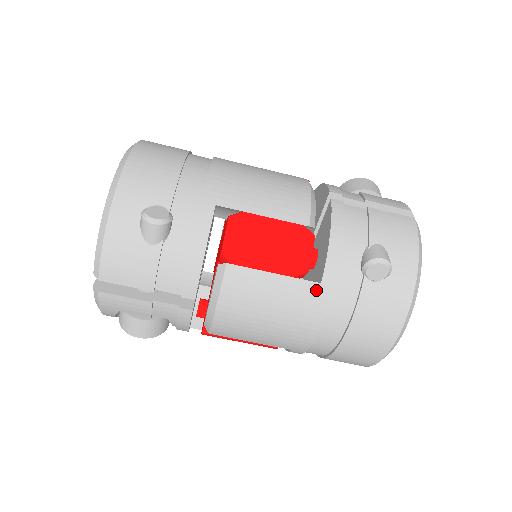
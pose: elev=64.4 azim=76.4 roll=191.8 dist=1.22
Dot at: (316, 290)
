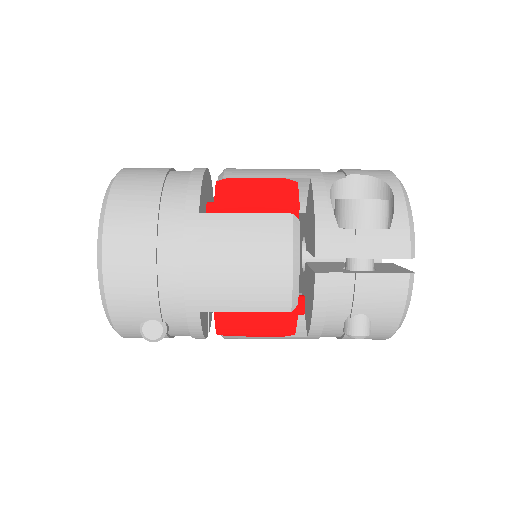
Dot at: (304, 338)
